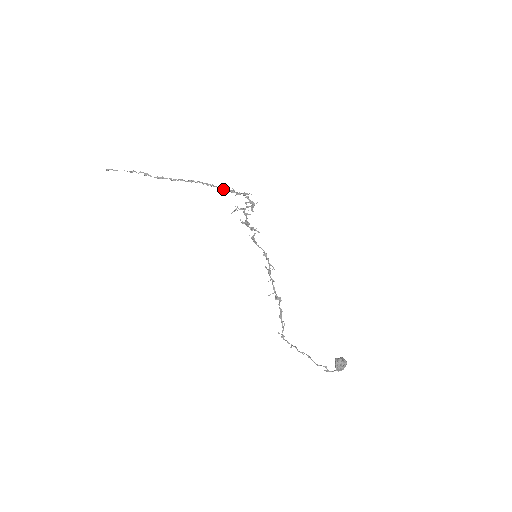
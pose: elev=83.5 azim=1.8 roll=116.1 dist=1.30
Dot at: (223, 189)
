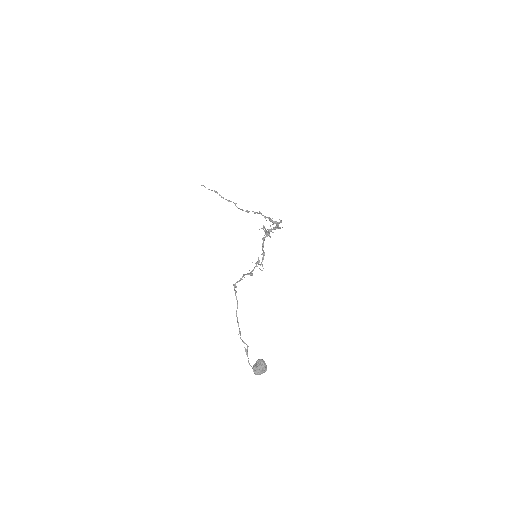
Dot at: occluded
